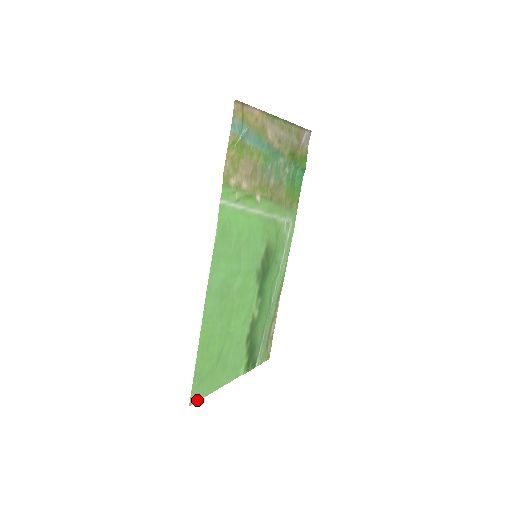
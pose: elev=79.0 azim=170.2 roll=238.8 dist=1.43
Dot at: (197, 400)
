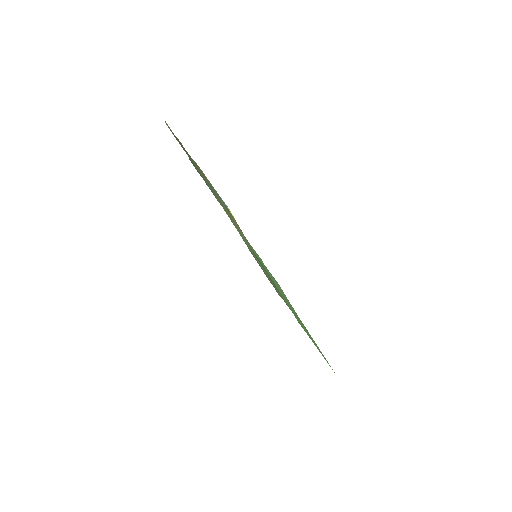
Dot at: occluded
